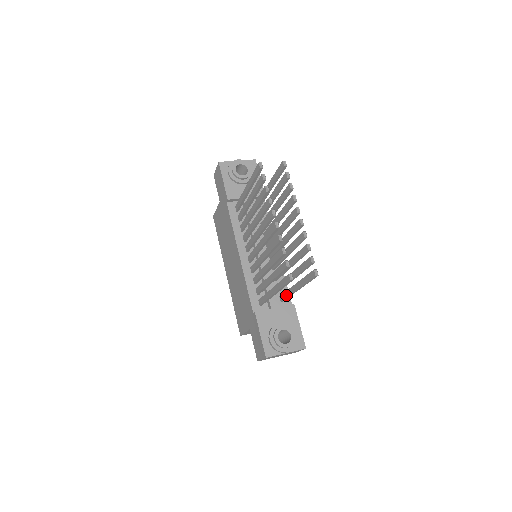
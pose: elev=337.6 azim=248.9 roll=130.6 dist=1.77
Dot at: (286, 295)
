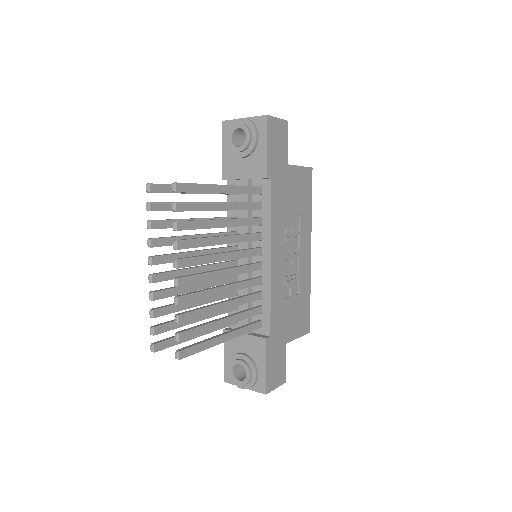
Dot at: (244, 329)
